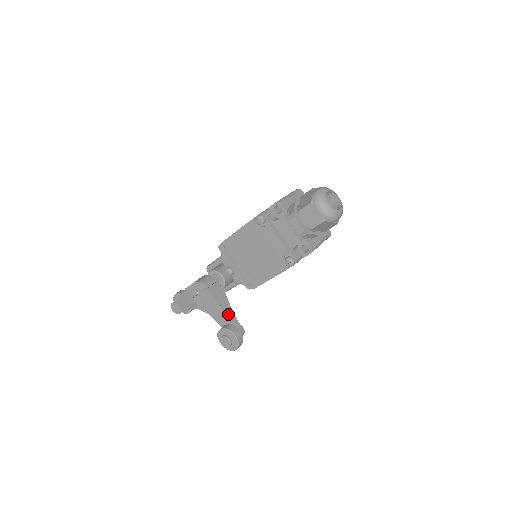
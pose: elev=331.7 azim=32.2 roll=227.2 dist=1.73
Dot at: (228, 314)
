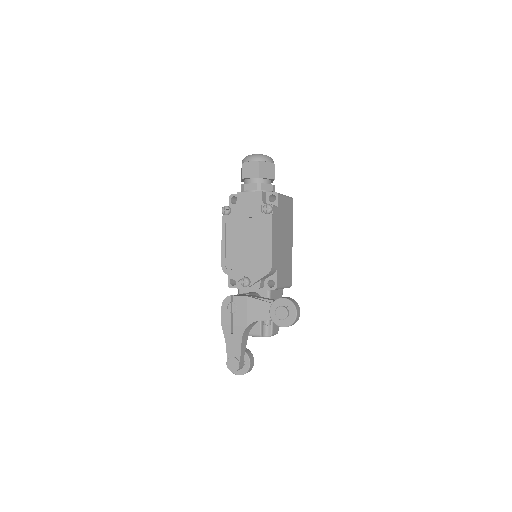
Dot at: (267, 300)
